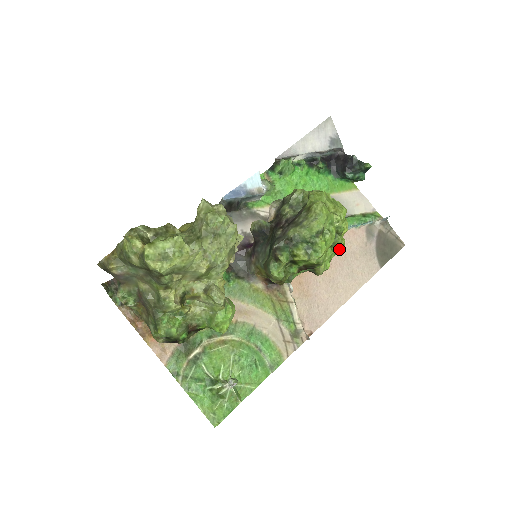
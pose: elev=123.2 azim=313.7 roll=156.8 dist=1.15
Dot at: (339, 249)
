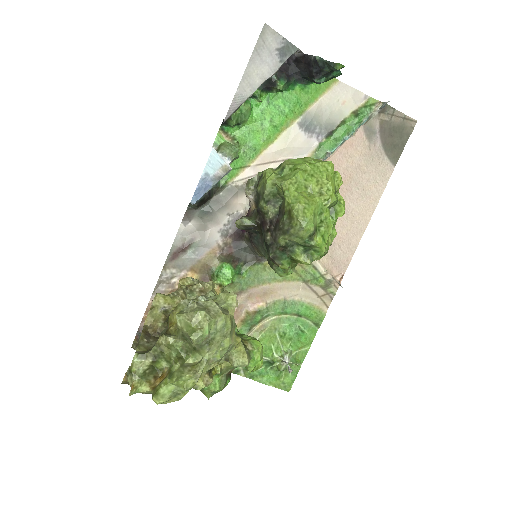
Dot at: (340, 213)
